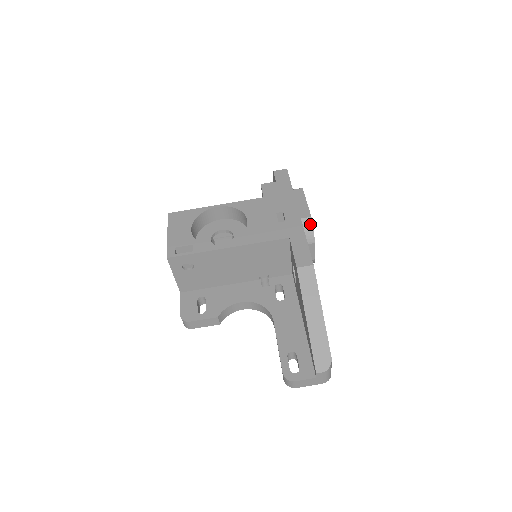
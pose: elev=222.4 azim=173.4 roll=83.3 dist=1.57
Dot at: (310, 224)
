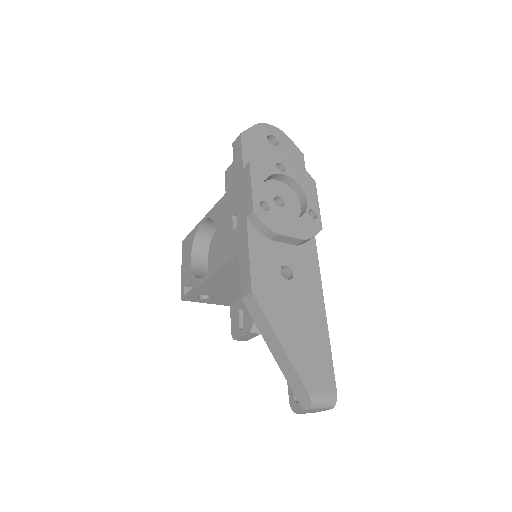
Dot at: (257, 220)
